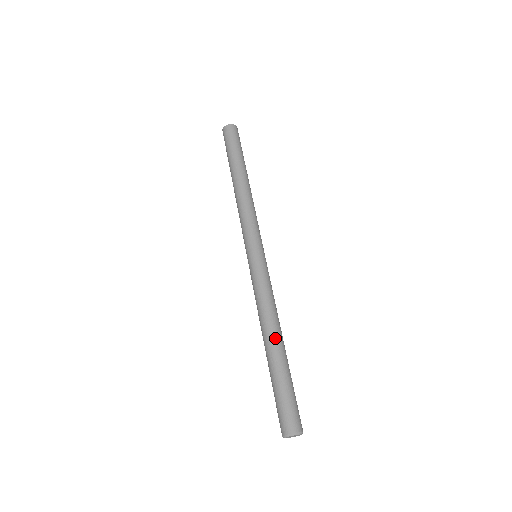
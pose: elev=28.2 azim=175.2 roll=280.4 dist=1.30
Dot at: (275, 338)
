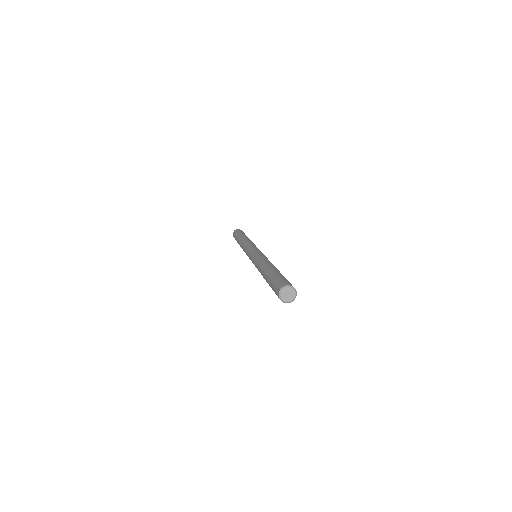
Dot at: (268, 266)
